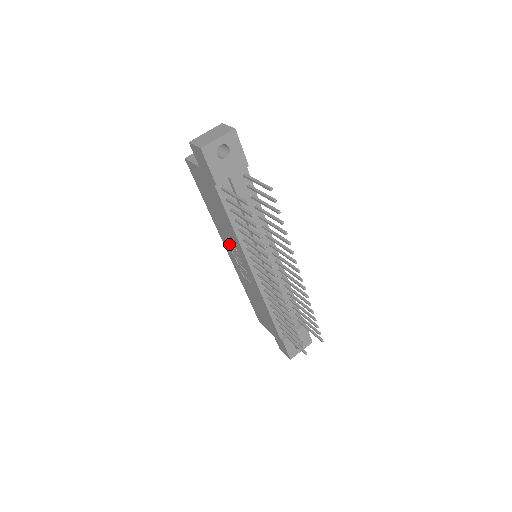
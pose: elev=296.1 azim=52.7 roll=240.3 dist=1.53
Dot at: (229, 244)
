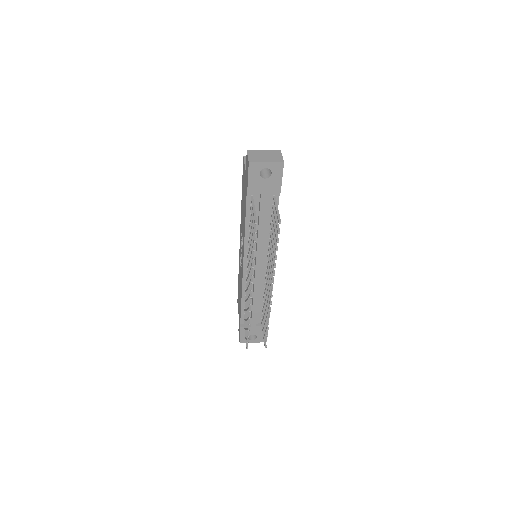
Dot at: occluded
